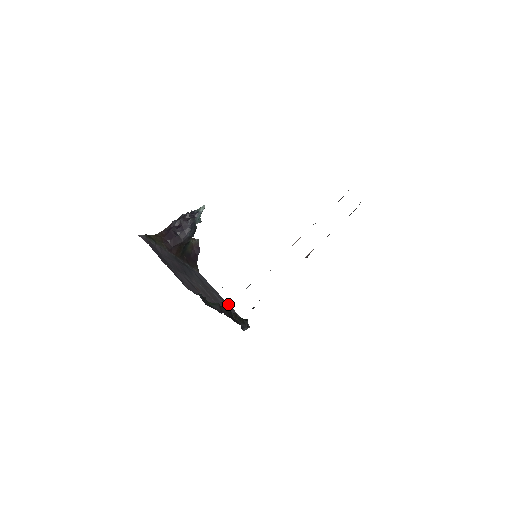
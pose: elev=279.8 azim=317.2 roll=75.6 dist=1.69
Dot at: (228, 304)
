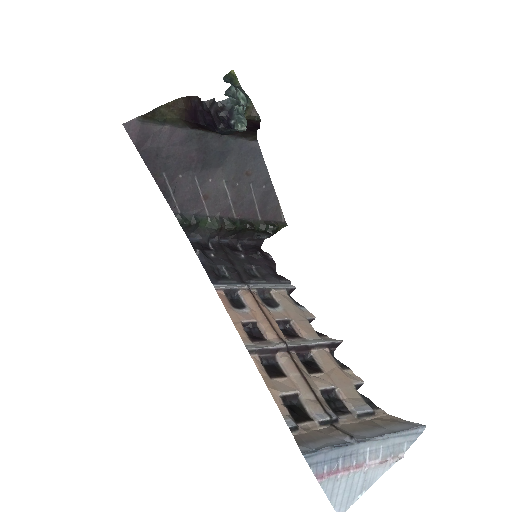
Dot at: (275, 193)
